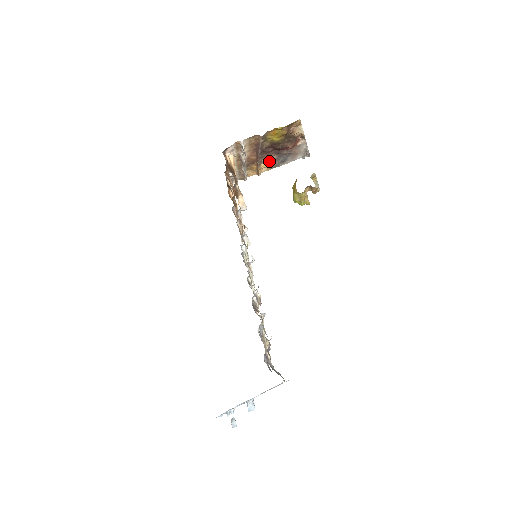
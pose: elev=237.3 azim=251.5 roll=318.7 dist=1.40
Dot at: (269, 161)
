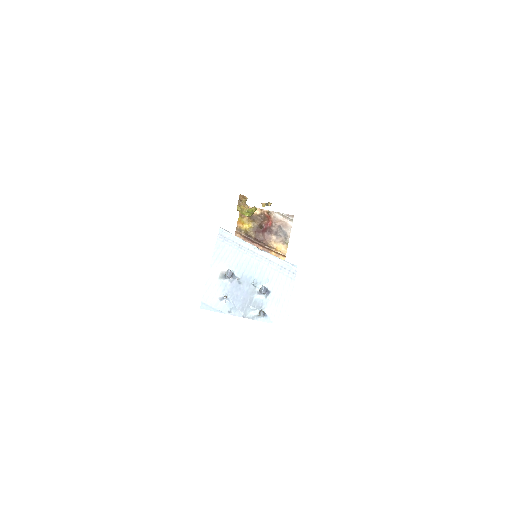
Dot at: (277, 243)
